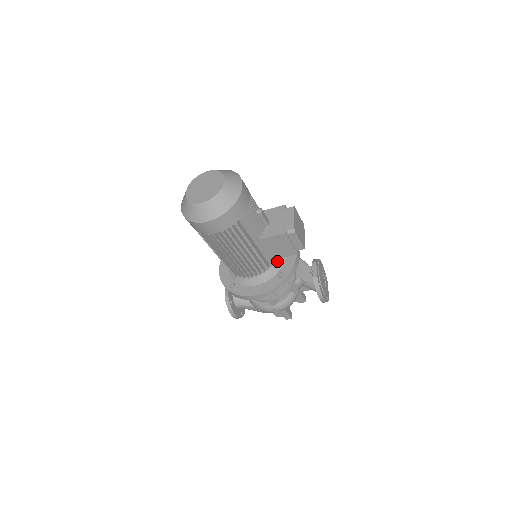
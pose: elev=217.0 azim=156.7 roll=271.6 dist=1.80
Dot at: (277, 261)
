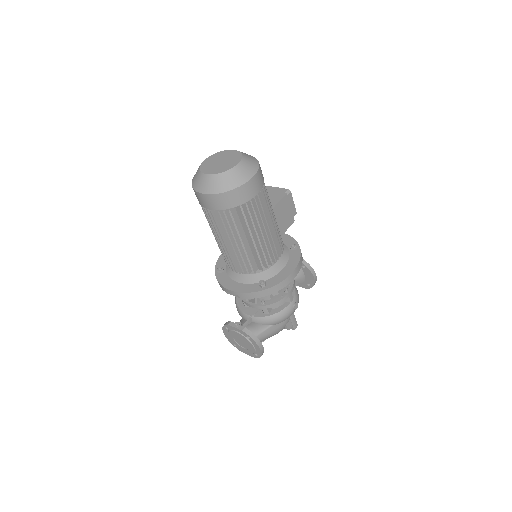
Dot at: occluded
